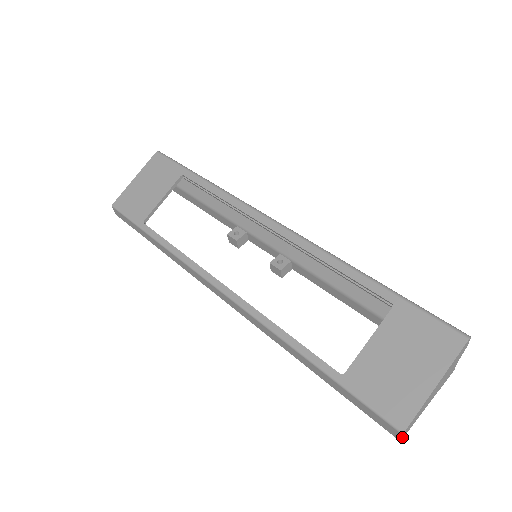
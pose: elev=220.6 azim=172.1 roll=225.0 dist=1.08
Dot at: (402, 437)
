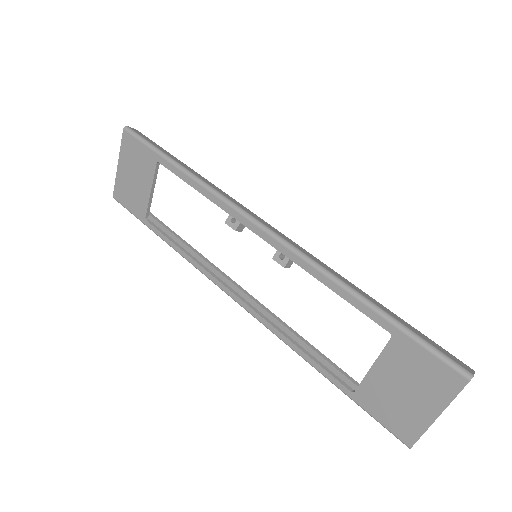
Dot at: occluded
